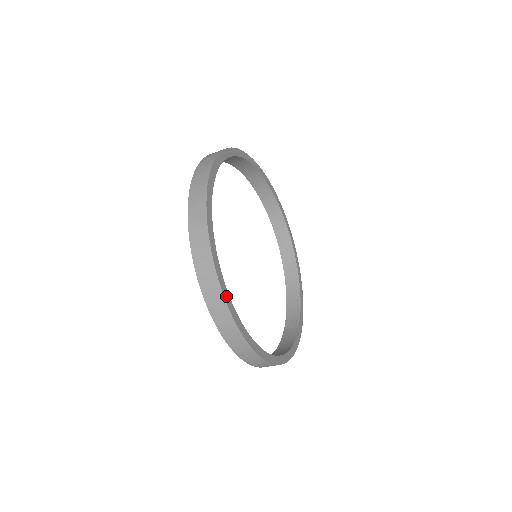
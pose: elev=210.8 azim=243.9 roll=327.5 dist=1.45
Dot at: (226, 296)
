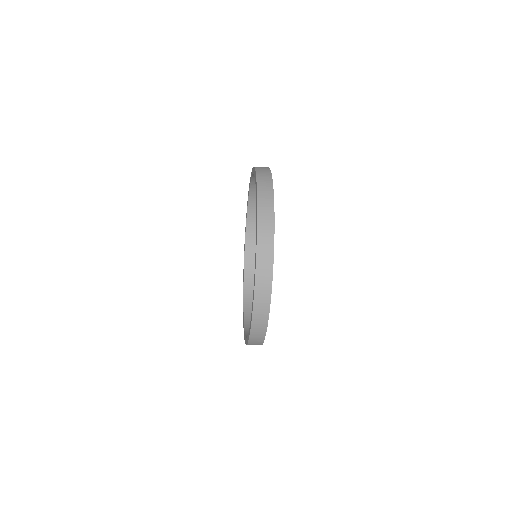
Dot at: (273, 247)
